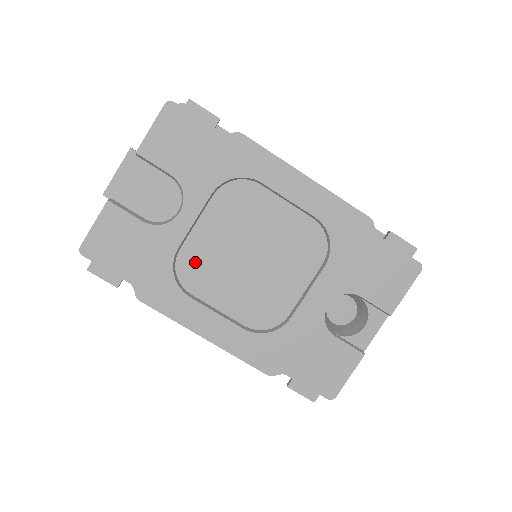
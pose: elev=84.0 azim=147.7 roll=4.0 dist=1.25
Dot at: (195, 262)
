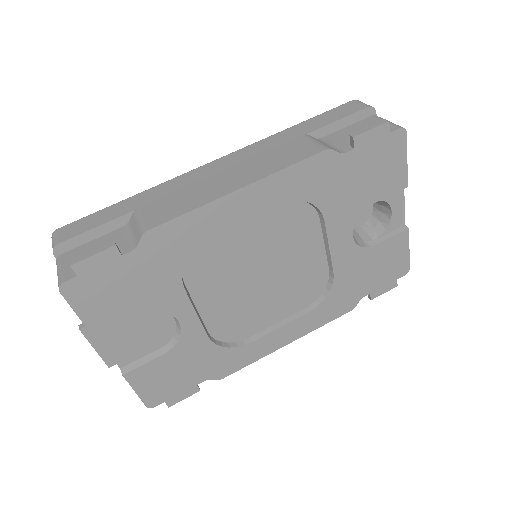
Dot at: (228, 324)
